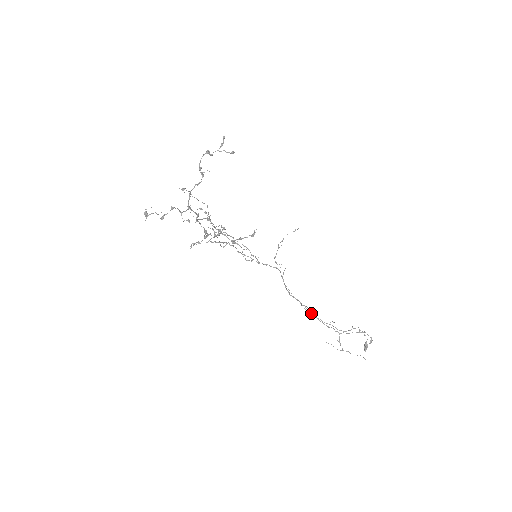
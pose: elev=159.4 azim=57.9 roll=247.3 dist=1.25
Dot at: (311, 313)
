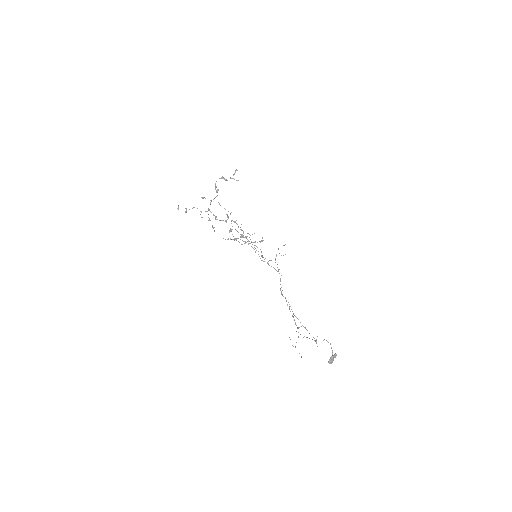
Dot at: occluded
